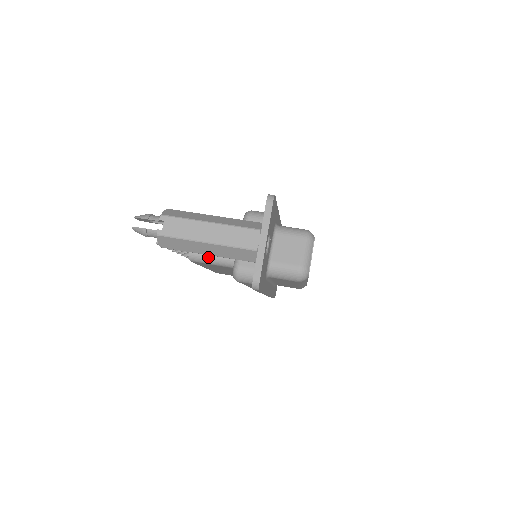
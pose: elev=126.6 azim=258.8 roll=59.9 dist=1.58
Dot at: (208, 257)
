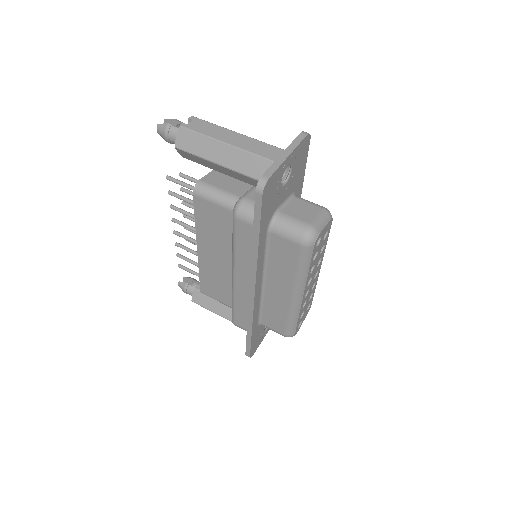
Dot at: (214, 191)
